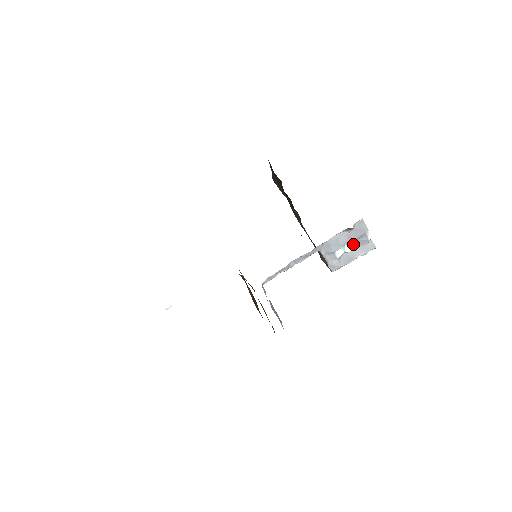
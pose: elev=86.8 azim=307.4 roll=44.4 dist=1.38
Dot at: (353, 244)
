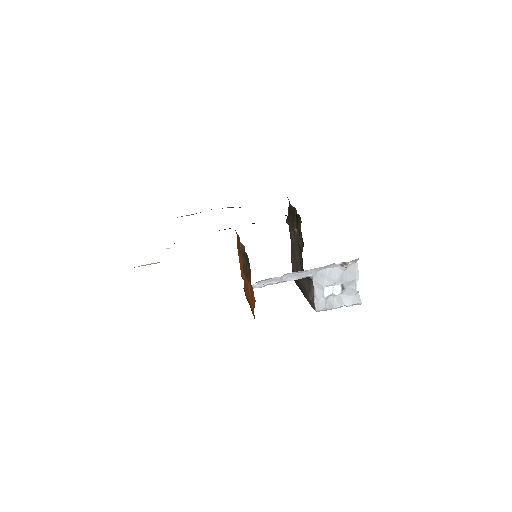
Dot at: (342, 288)
